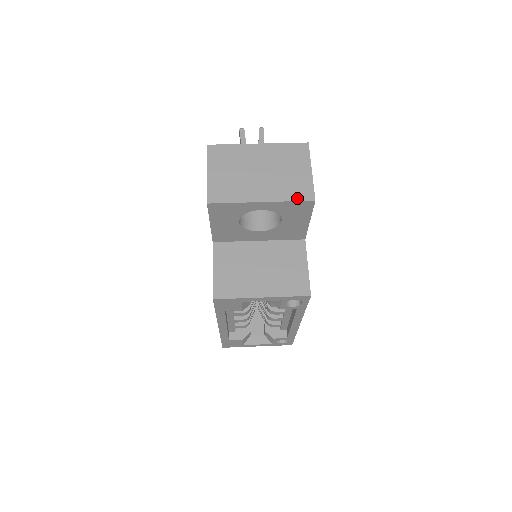
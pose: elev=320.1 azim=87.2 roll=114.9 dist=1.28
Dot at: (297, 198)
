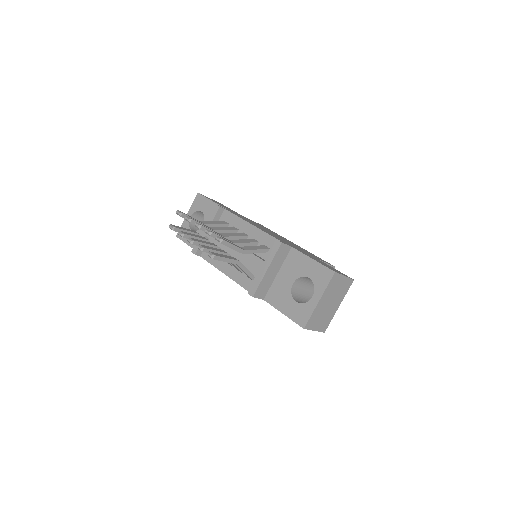
Dot at: (348, 289)
